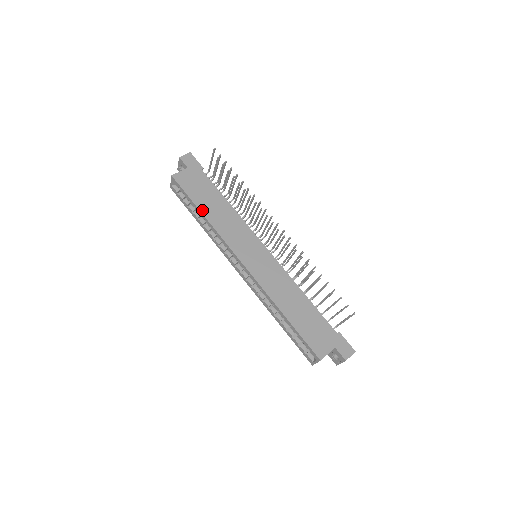
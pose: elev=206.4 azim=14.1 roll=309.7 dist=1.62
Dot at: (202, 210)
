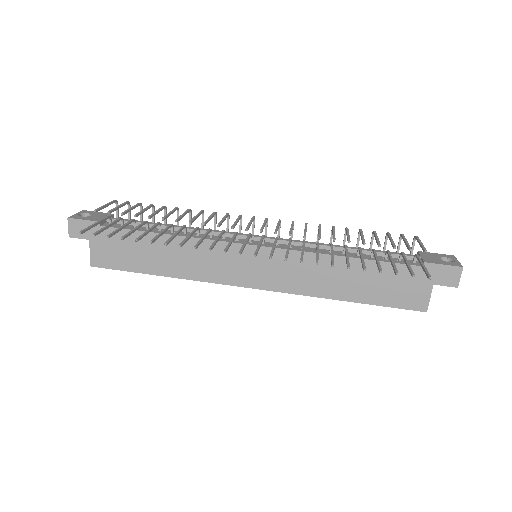
Dot at: (157, 273)
